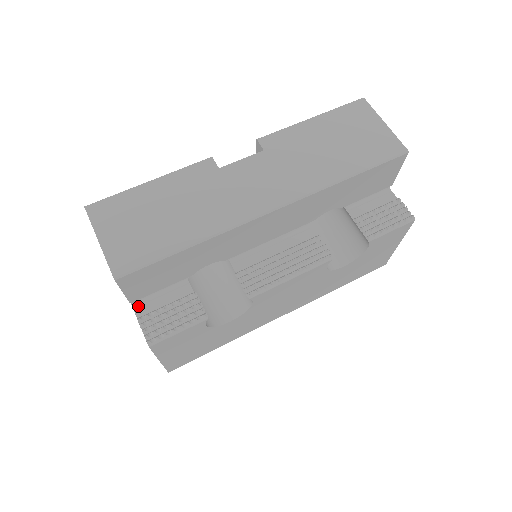
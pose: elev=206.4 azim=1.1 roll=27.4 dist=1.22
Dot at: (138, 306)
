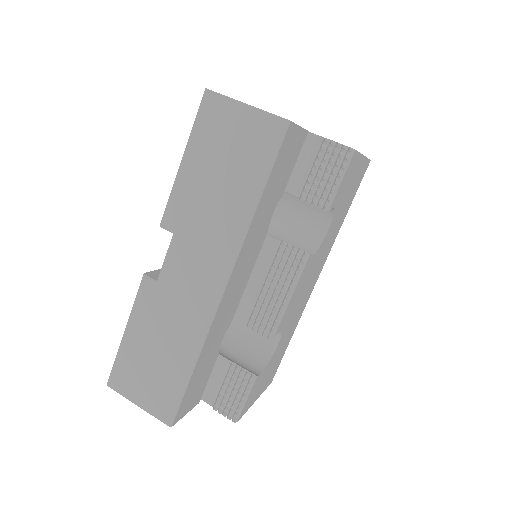
Dot at: (206, 398)
